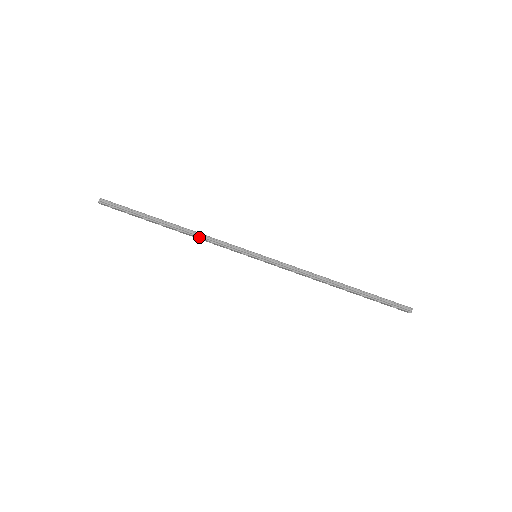
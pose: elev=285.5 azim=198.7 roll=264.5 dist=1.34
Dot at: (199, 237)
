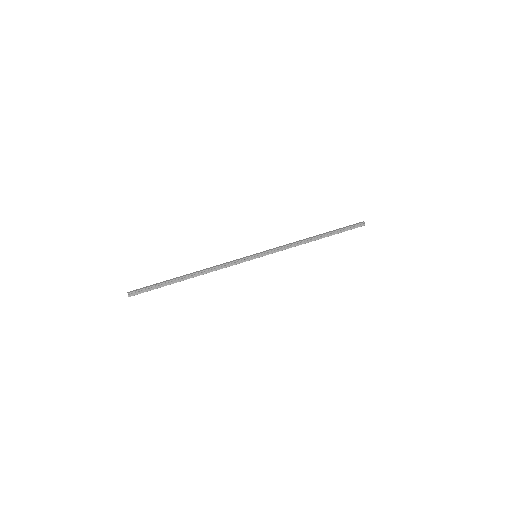
Dot at: occluded
